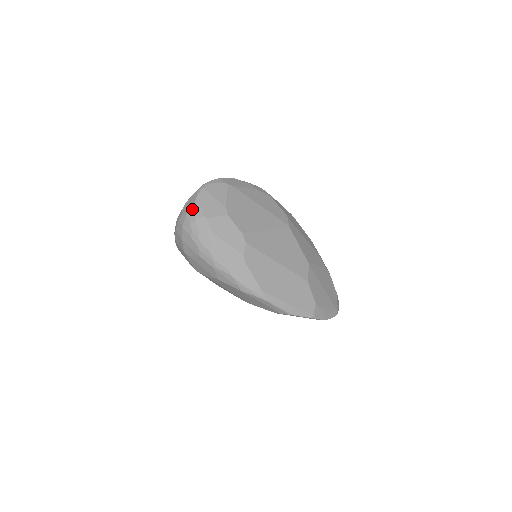
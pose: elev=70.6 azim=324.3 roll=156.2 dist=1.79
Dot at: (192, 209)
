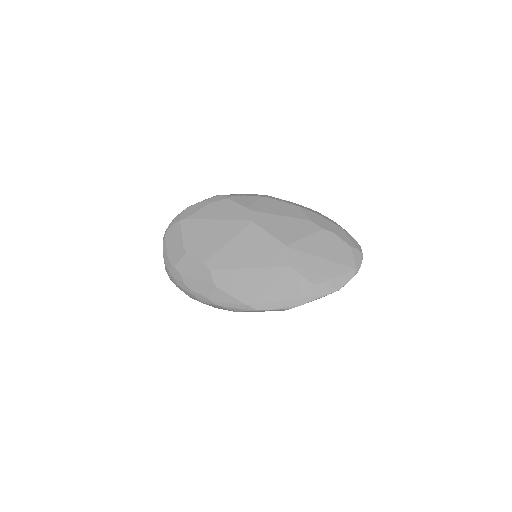
Dot at: (164, 263)
